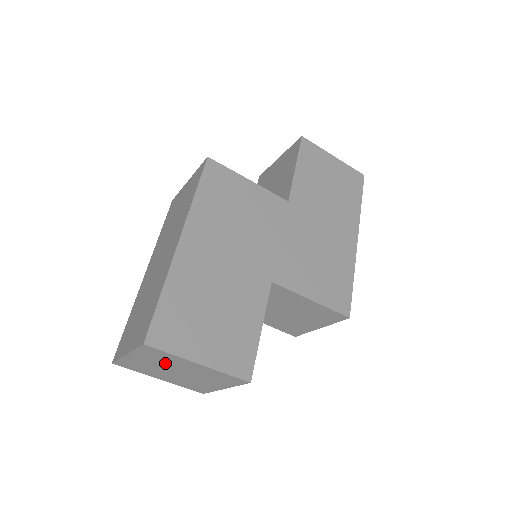
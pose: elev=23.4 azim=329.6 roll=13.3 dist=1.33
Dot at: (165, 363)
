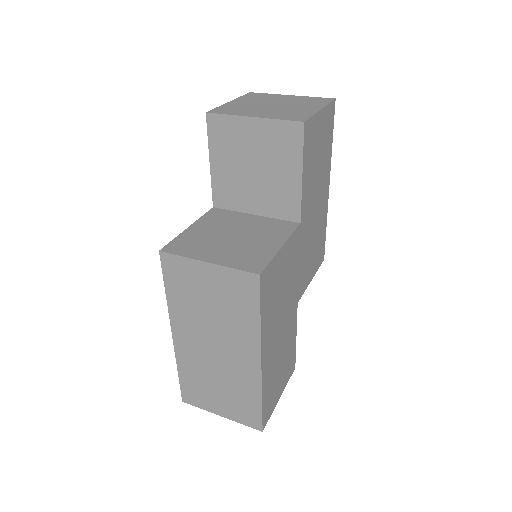
Dot at: occluded
